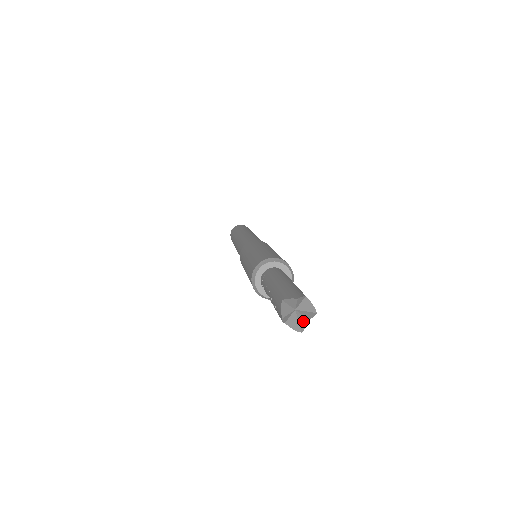
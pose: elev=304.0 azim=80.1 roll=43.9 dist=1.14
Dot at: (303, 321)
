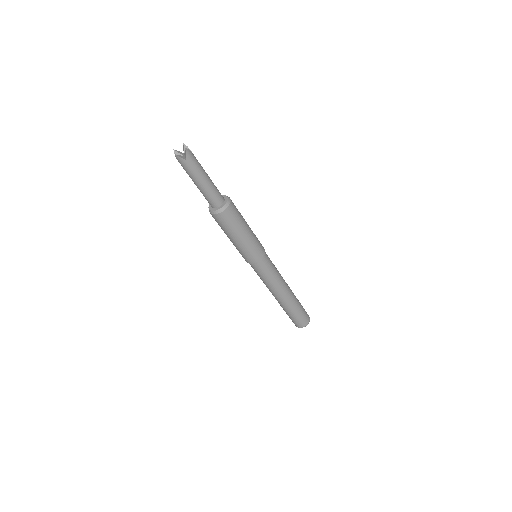
Dot at: (183, 157)
